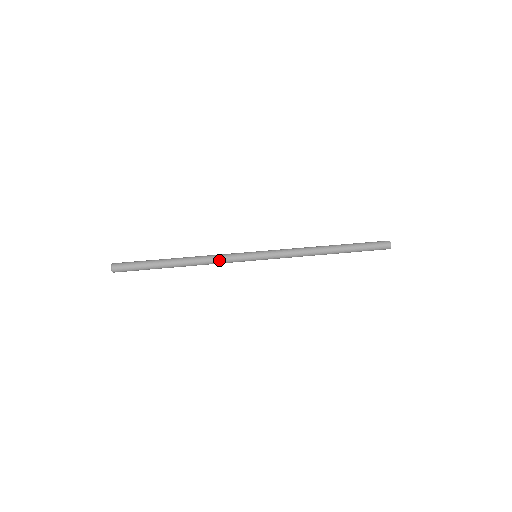
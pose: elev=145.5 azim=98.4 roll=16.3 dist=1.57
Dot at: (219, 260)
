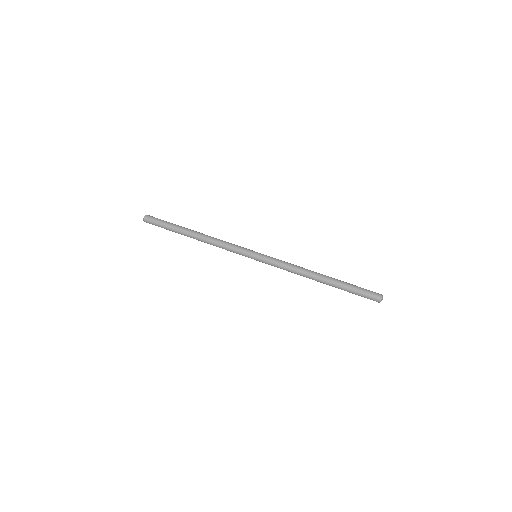
Dot at: (224, 245)
